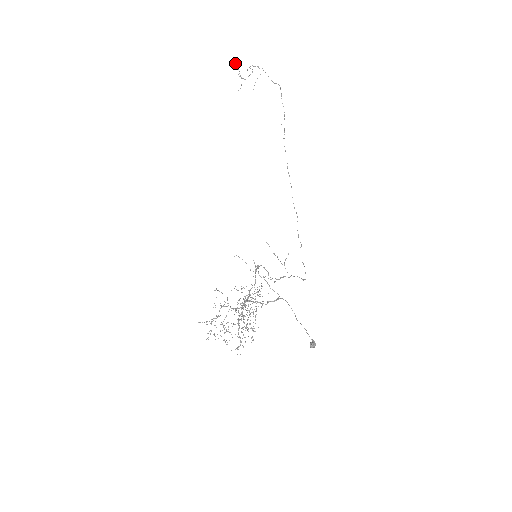
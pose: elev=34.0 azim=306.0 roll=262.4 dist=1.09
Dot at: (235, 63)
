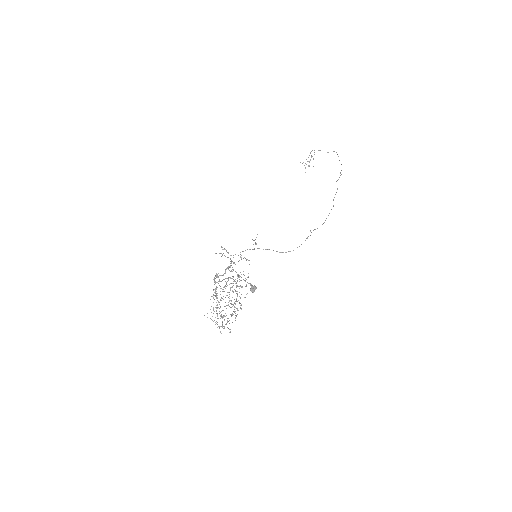
Dot at: occluded
